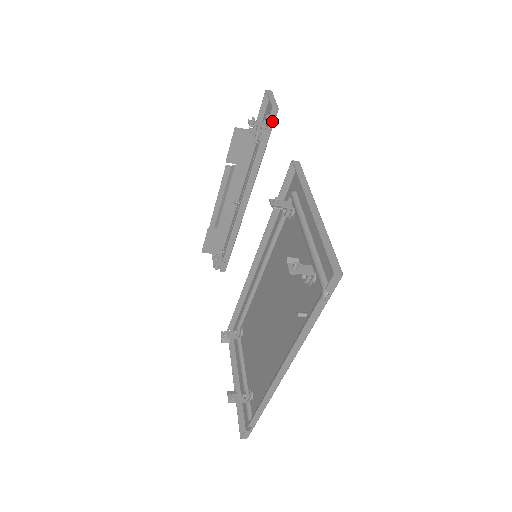
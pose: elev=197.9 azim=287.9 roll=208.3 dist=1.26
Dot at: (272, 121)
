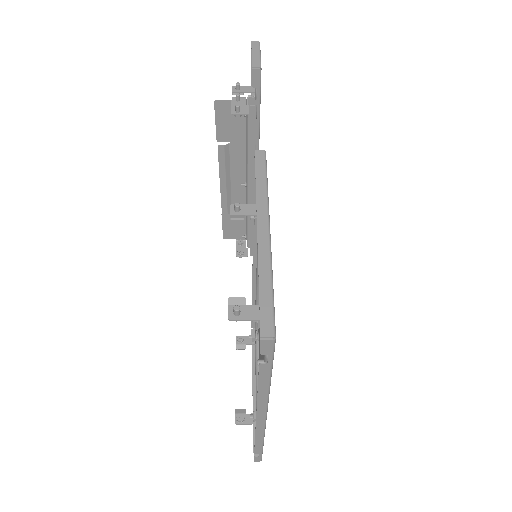
Dot at: (257, 85)
